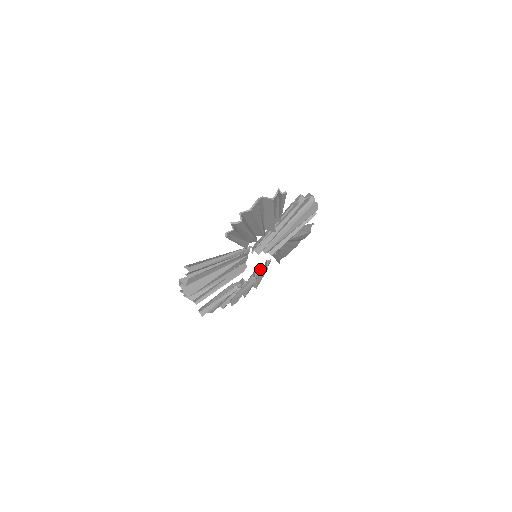
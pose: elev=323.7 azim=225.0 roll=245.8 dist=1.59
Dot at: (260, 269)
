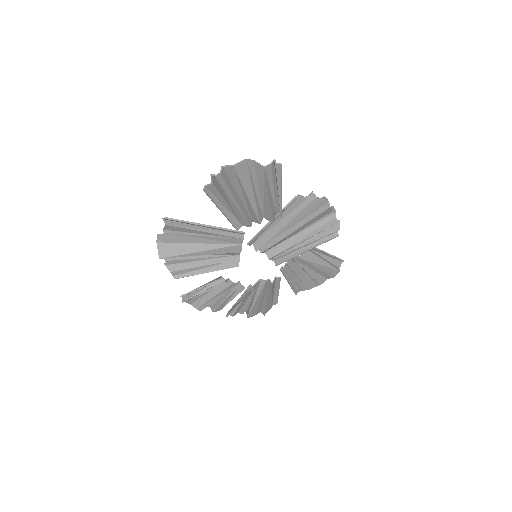
Dot at: (264, 282)
